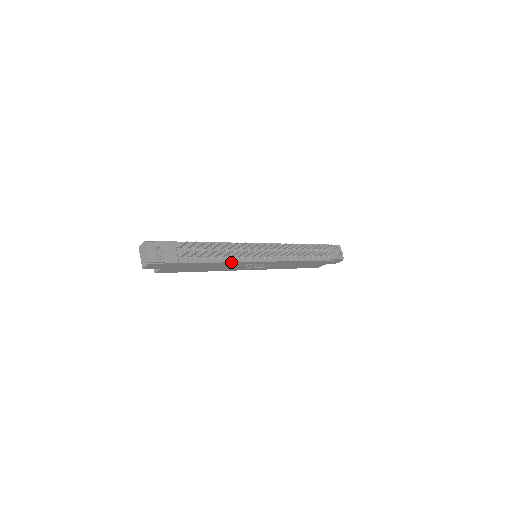
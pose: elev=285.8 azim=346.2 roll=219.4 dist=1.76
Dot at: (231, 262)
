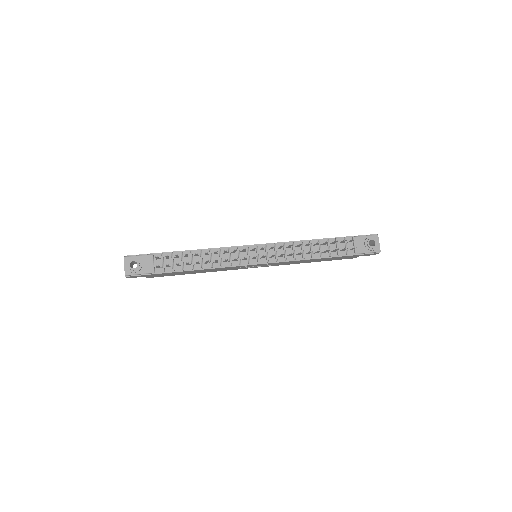
Dot at: (216, 268)
